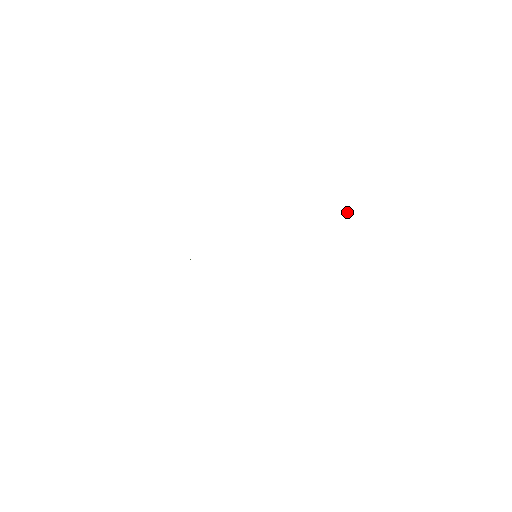
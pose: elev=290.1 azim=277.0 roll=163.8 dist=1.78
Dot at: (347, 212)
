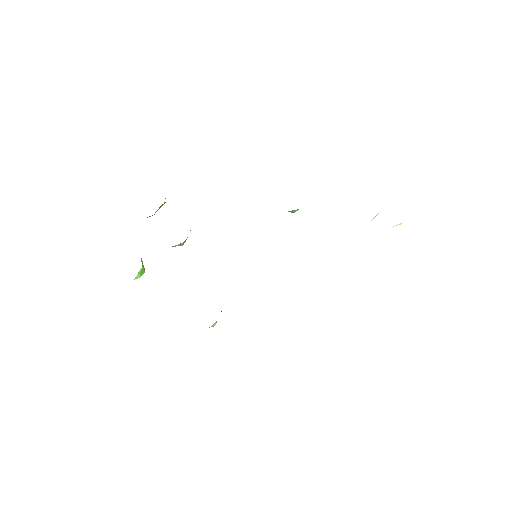
Dot at: (400, 224)
